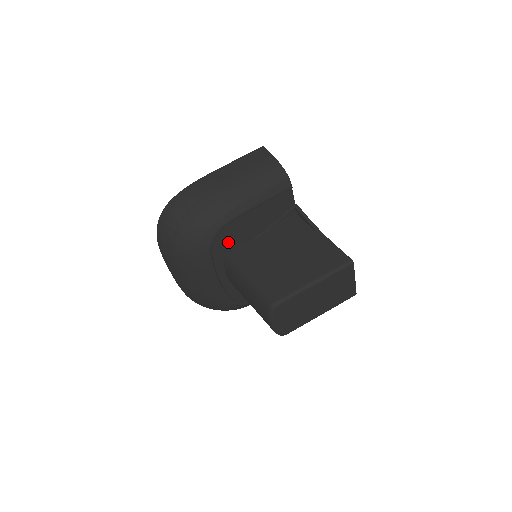
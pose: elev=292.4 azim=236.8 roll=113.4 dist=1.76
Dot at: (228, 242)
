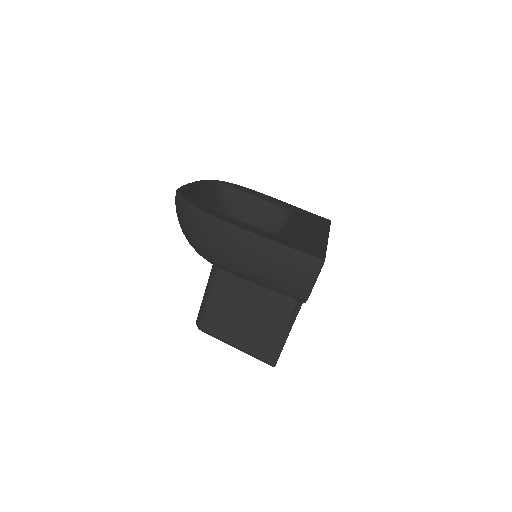
Dot at: occluded
